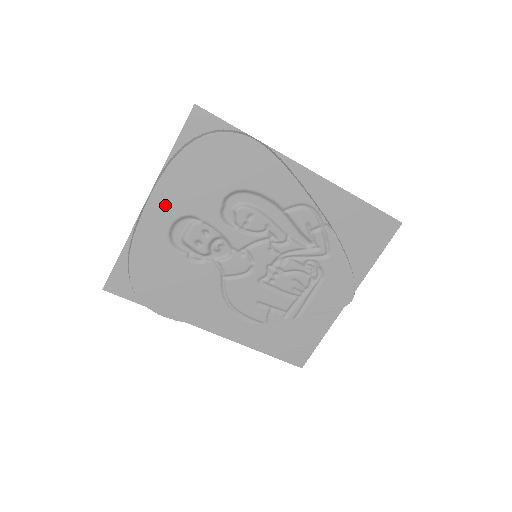
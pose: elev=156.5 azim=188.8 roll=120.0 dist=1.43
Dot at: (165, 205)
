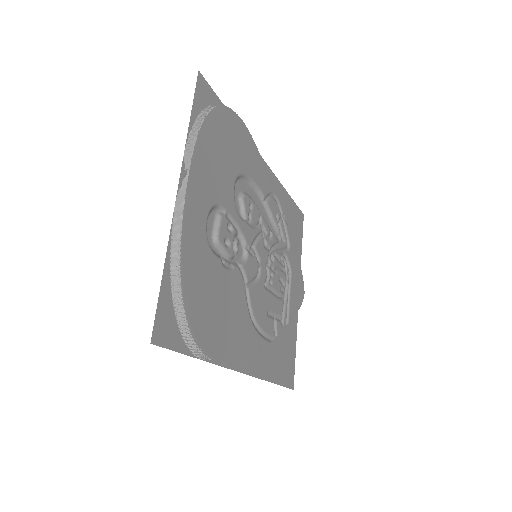
Dot at: (200, 190)
